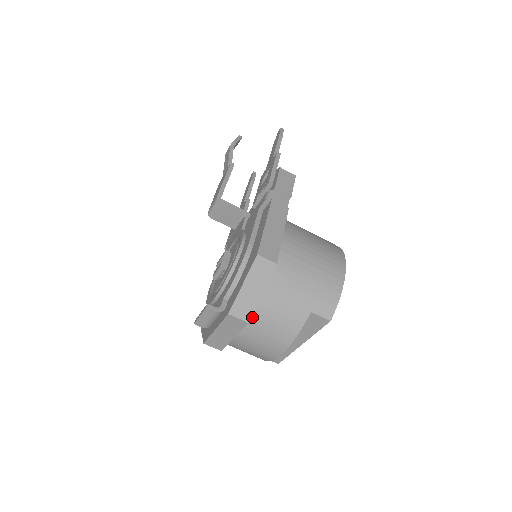
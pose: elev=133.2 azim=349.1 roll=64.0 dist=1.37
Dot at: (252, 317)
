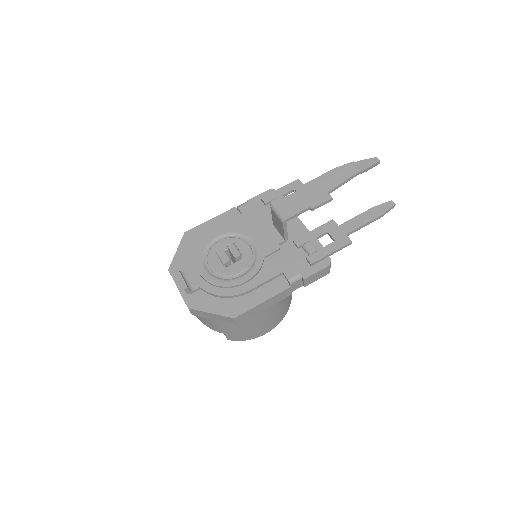
Dot at: occluded
